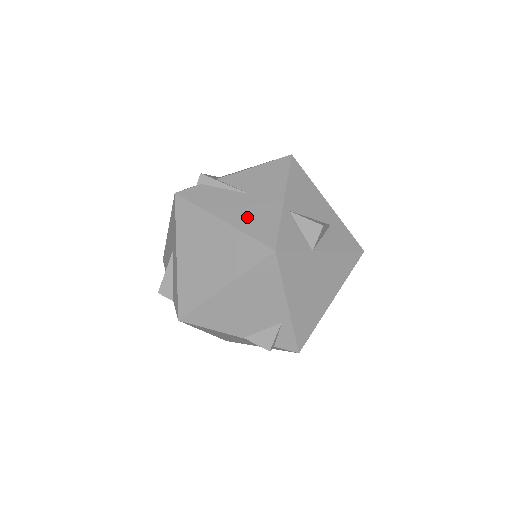
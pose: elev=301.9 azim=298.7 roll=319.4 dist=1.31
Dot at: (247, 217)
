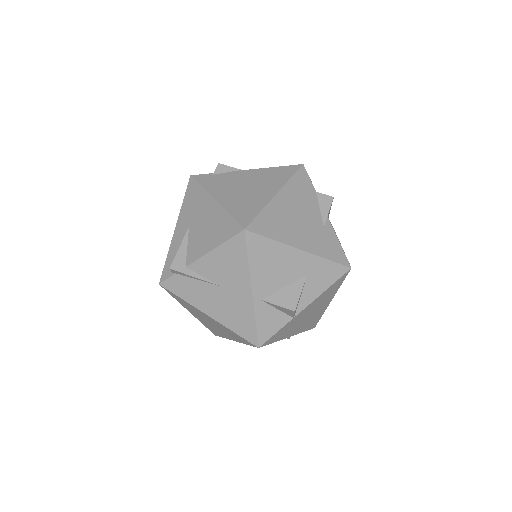
Dot at: (226, 313)
